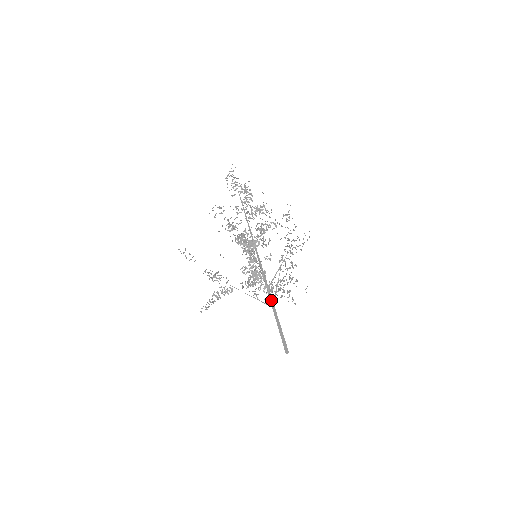
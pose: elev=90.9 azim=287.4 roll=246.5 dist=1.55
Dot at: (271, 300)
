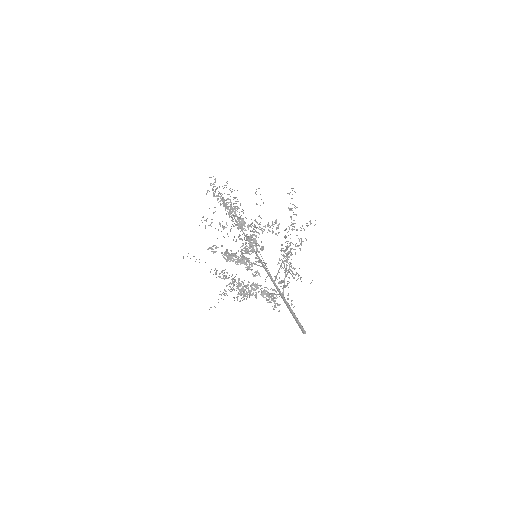
Dot at: (279, 292)
